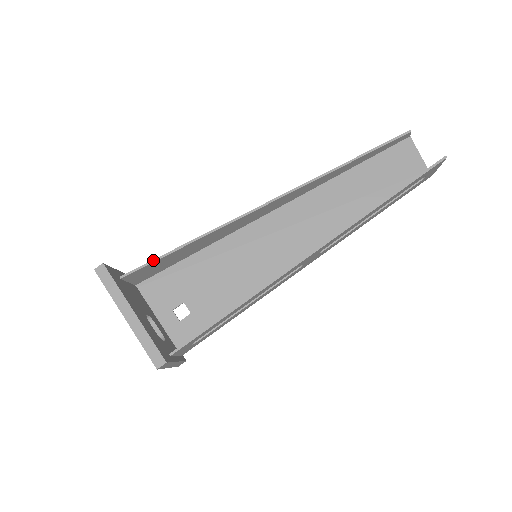
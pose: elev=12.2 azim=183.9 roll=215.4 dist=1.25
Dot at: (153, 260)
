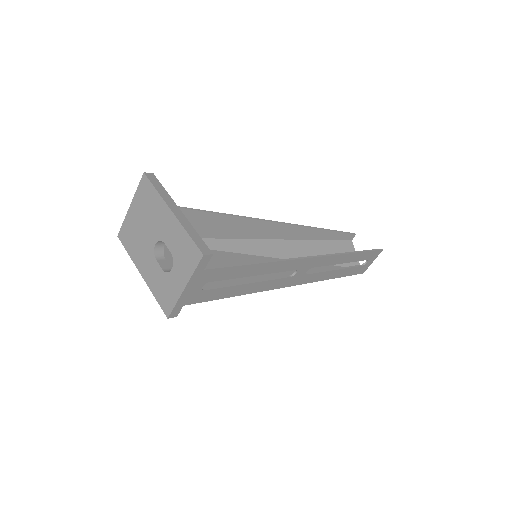
Dot at: (182, 207)
